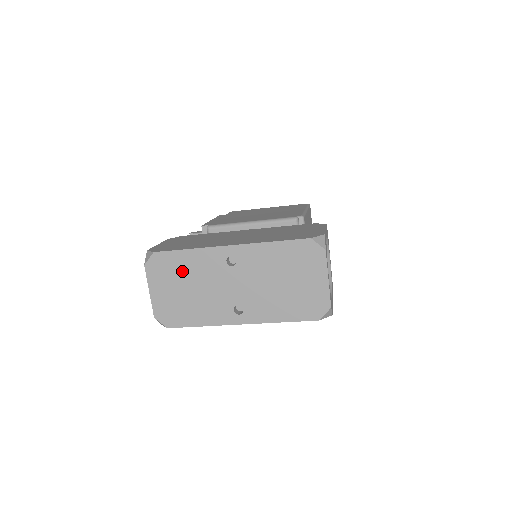
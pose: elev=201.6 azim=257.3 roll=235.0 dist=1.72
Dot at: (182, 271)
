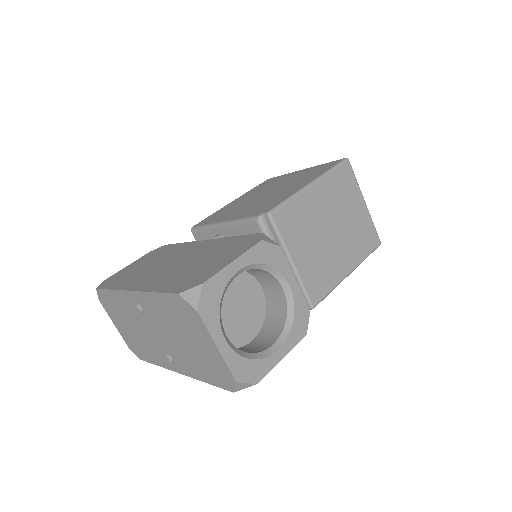
Dot at: (119, 310)
